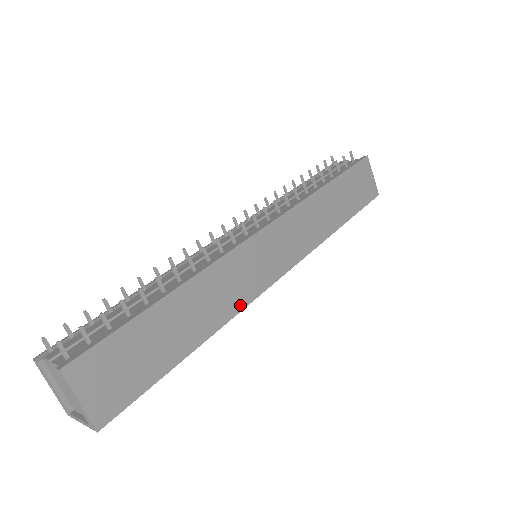
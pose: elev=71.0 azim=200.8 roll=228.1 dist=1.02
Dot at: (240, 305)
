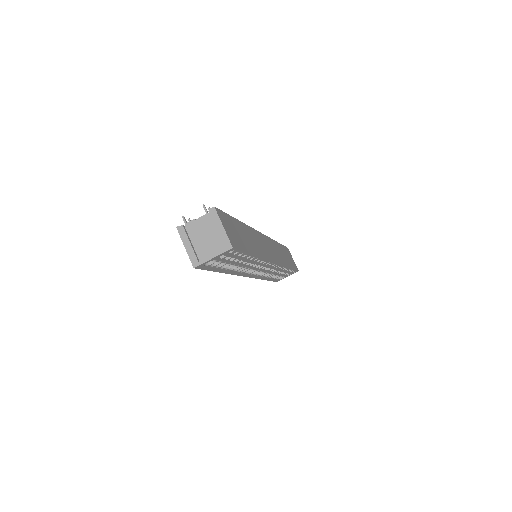
Dot at: (265, 256)
